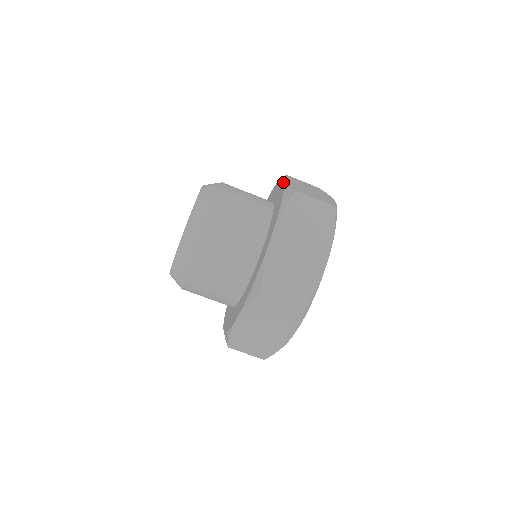
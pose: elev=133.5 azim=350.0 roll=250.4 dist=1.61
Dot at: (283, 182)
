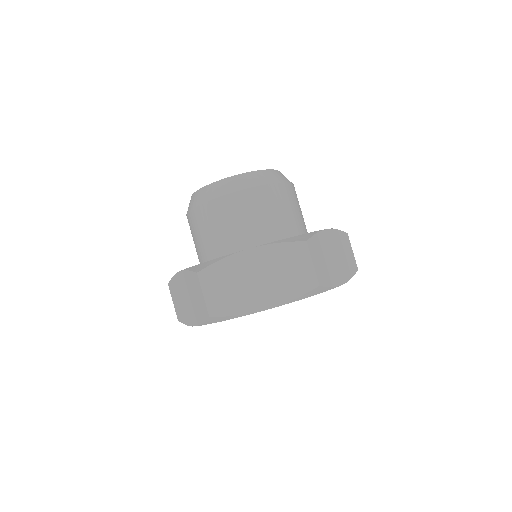
Dot at: (321, 230)
